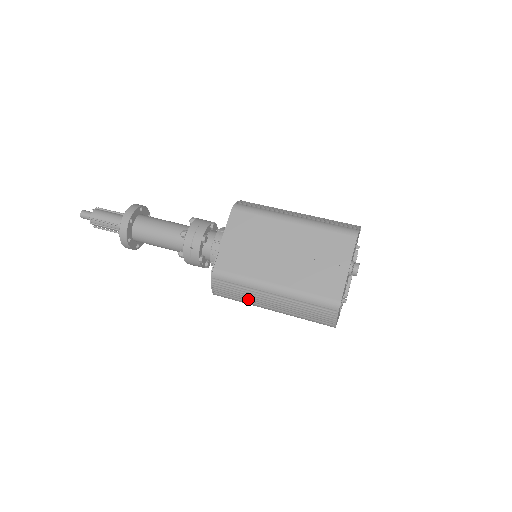
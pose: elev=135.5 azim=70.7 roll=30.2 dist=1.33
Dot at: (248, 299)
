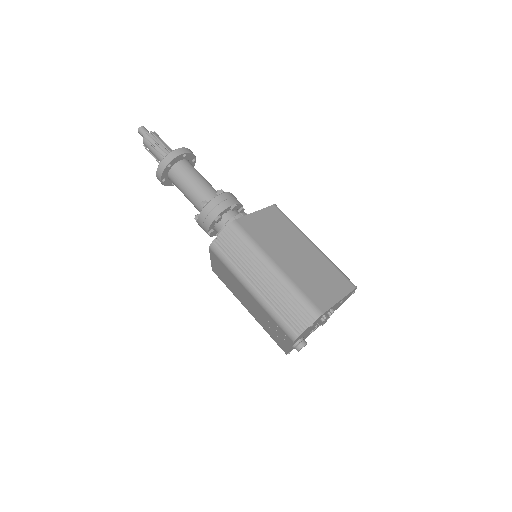
Dot at: occluded
